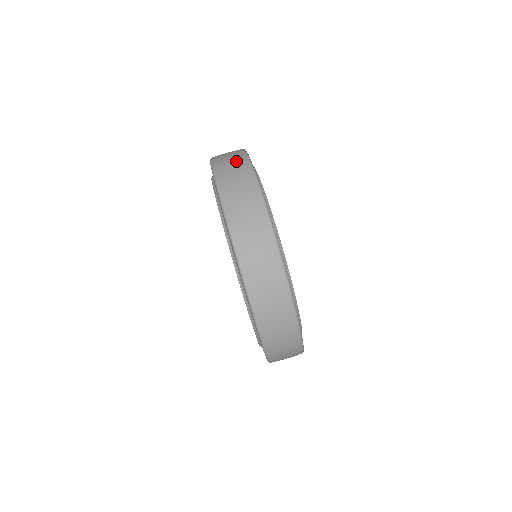
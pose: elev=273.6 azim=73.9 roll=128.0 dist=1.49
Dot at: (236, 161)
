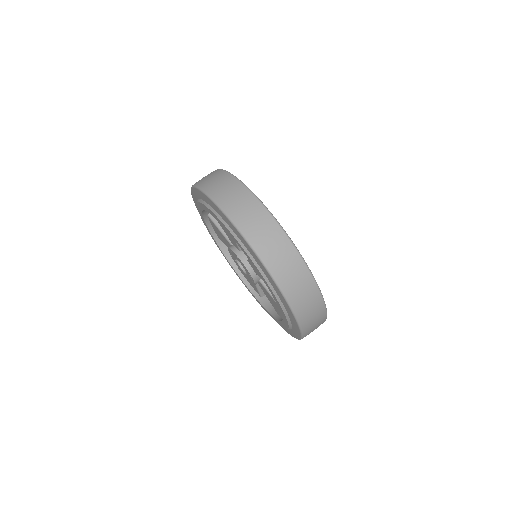
Dot at: occluded
